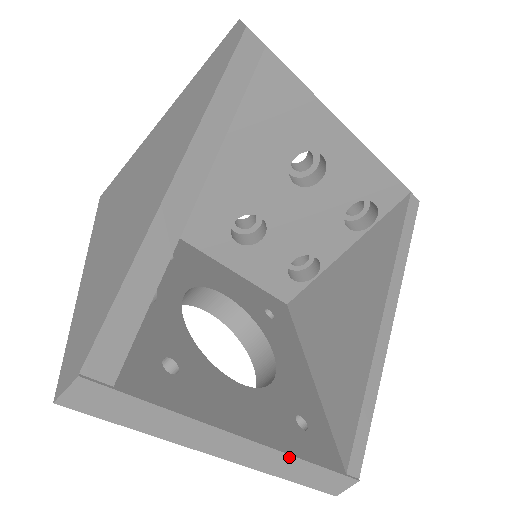
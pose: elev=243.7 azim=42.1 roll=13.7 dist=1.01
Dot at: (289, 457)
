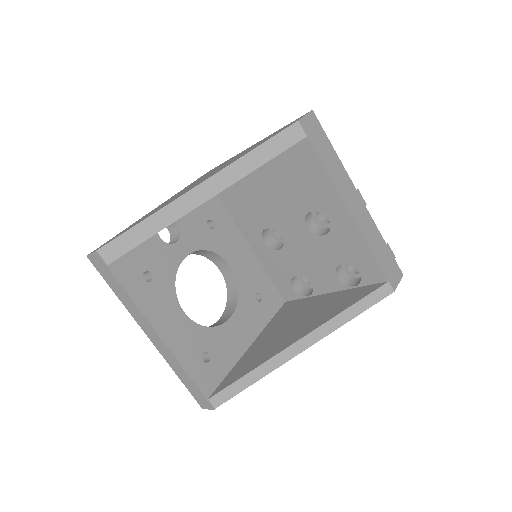
Dot at: (177, 362)
